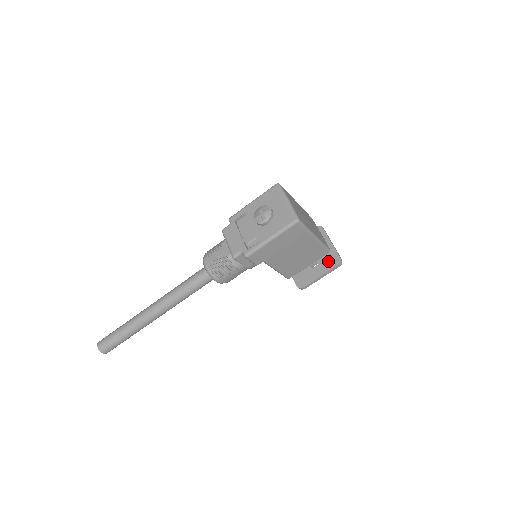
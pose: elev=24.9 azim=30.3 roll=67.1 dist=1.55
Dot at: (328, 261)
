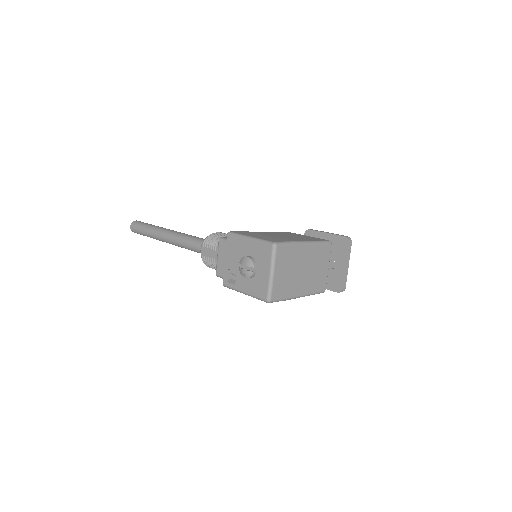
Dot at: (332, 281)
